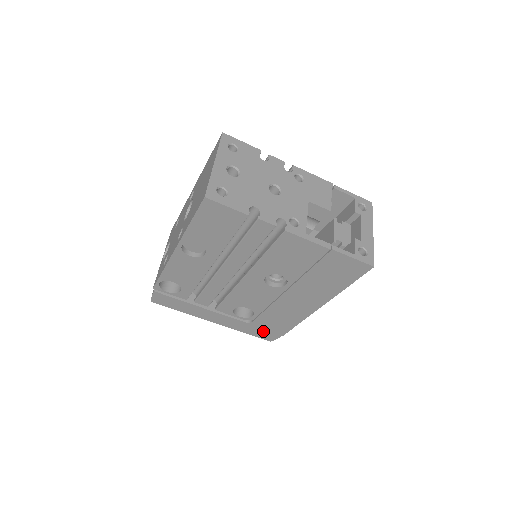
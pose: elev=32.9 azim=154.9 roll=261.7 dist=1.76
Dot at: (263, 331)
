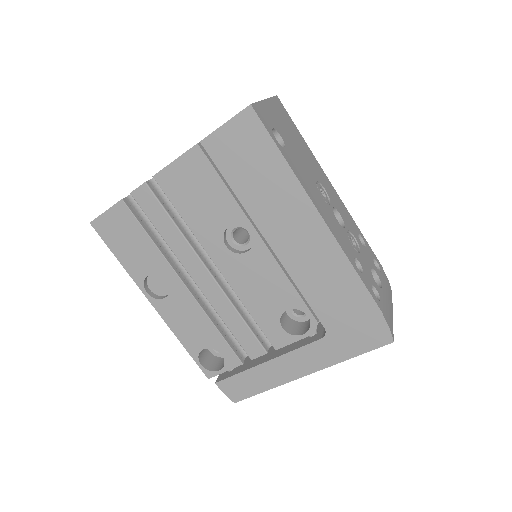
Dot at: (357, 332)
